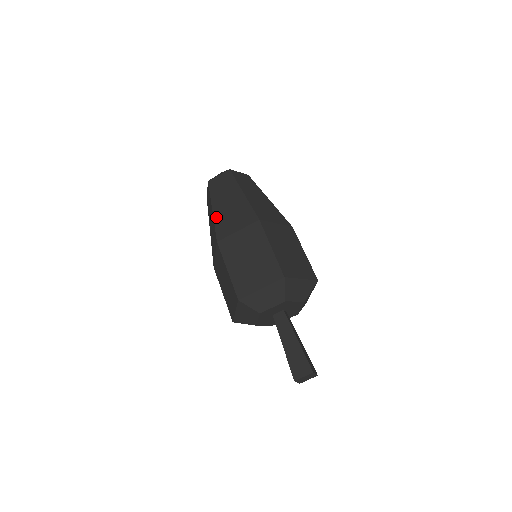
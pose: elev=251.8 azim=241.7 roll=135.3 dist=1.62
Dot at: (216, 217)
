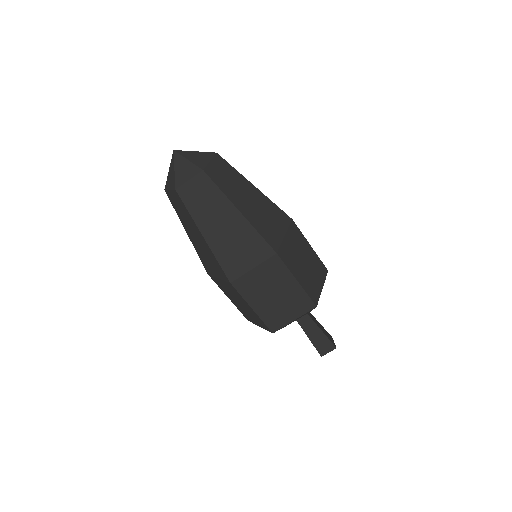
Dot at: (215, 250)
